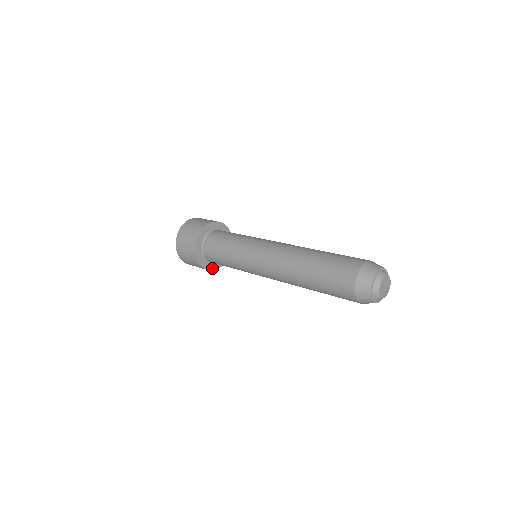
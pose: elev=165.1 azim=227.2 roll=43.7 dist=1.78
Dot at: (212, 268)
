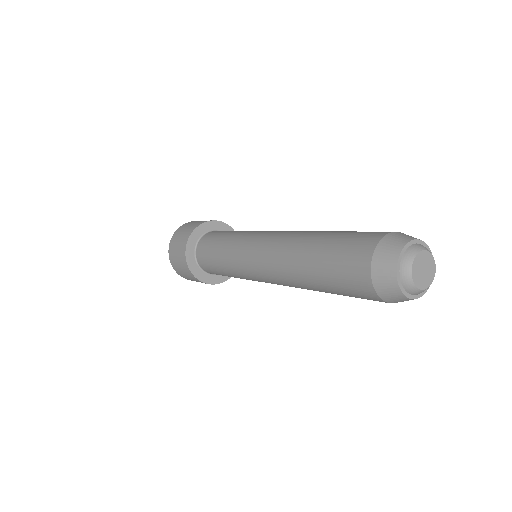
Dot at: (209, 281)
